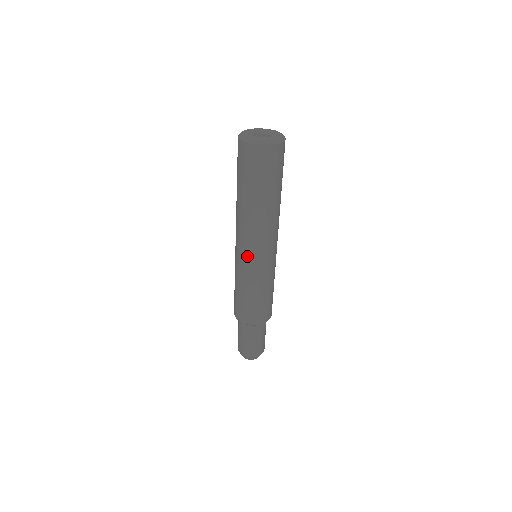
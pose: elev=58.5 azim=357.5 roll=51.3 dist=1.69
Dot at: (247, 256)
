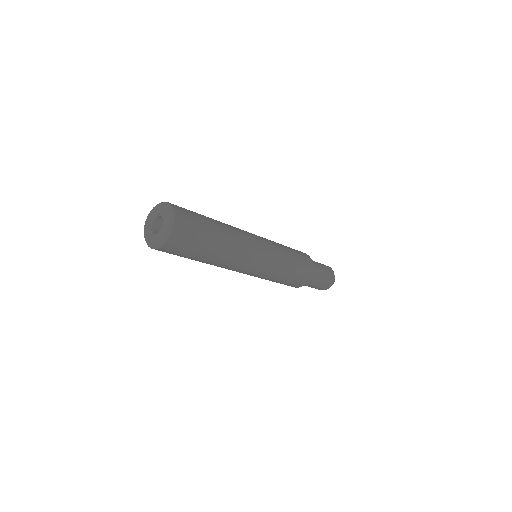
Dot at: occluded
